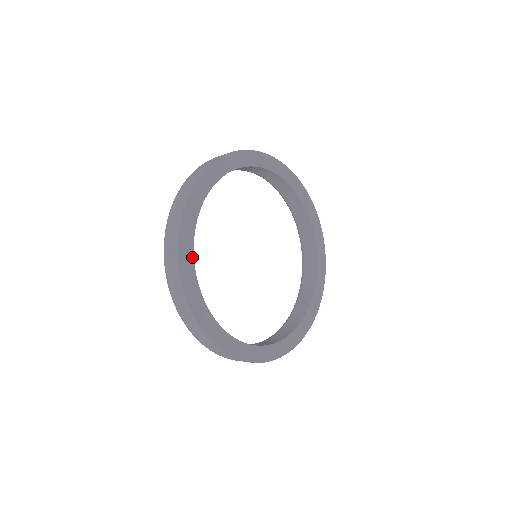
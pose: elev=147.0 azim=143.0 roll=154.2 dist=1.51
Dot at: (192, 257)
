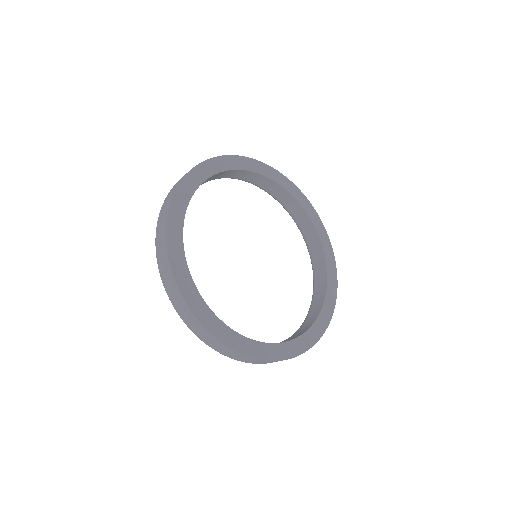
Dot at: (185, 206)
